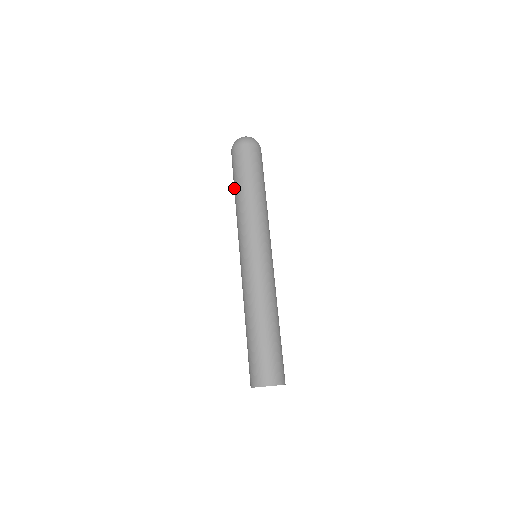
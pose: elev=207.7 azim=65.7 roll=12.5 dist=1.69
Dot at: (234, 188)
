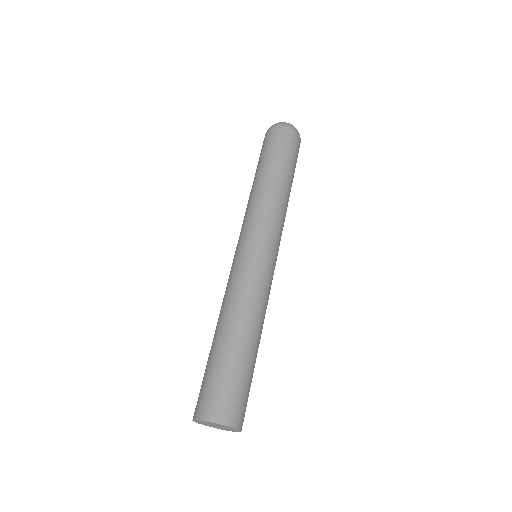
Dot at: (256, 172)
